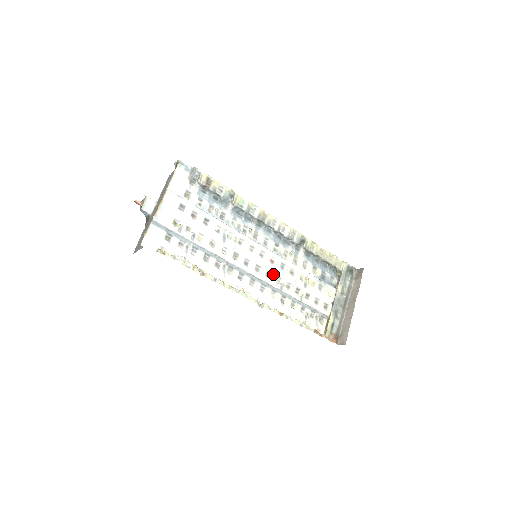
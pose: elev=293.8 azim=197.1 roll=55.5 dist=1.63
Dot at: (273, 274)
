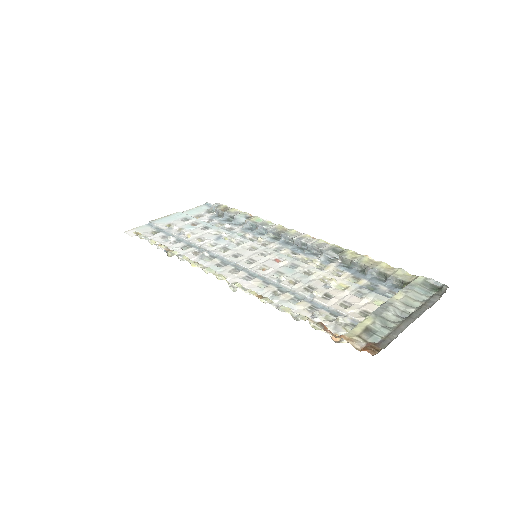
Dot at: (272, 269)
